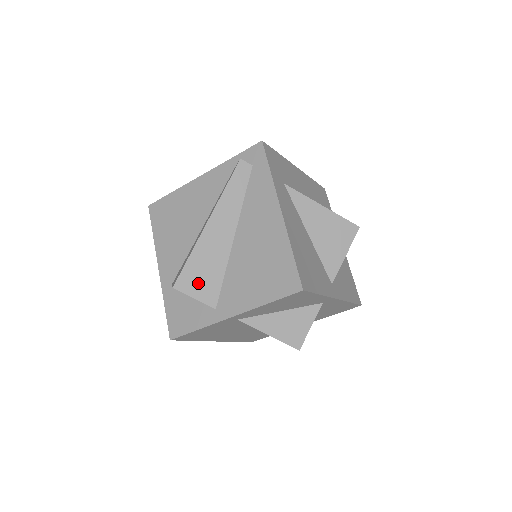
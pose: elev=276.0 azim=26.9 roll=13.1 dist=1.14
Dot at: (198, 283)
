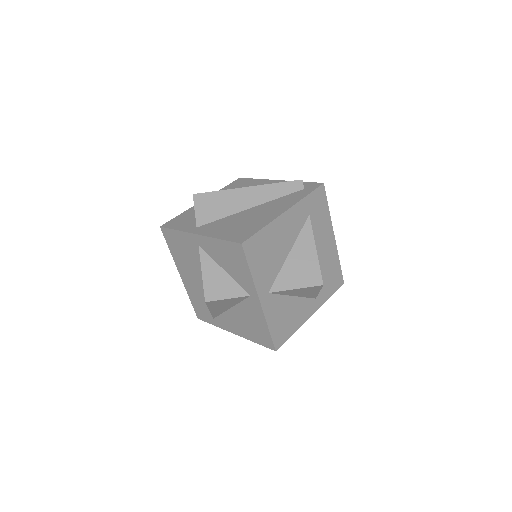
Dot at: (206, 206)
